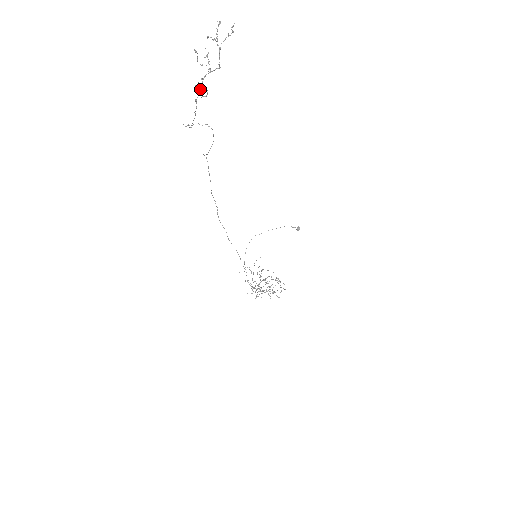
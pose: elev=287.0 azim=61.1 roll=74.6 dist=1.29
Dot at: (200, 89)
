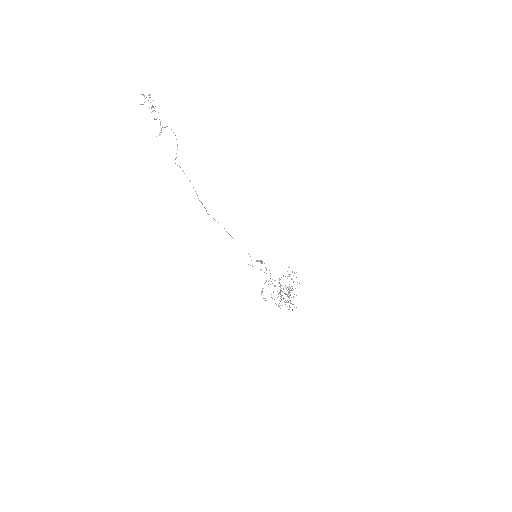
Dot at: occluded
